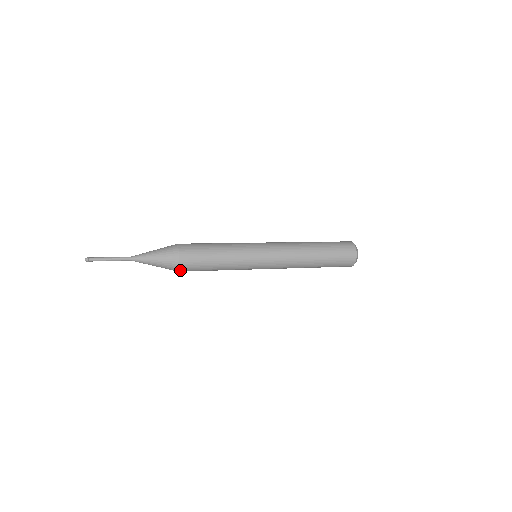
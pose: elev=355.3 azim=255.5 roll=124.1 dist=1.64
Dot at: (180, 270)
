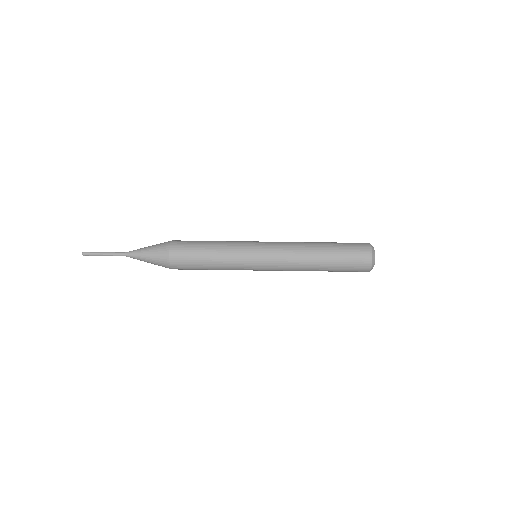
Dot at: (173, 268)
